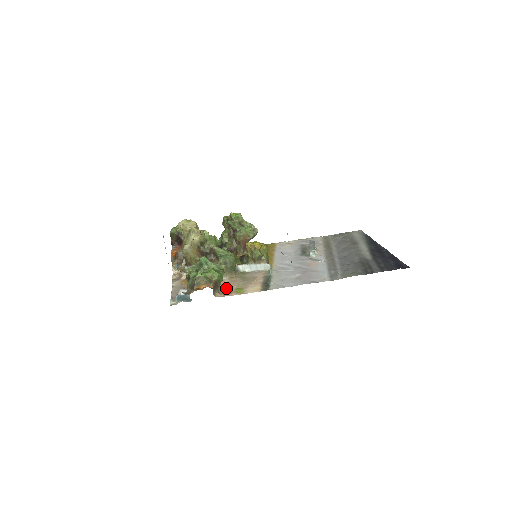
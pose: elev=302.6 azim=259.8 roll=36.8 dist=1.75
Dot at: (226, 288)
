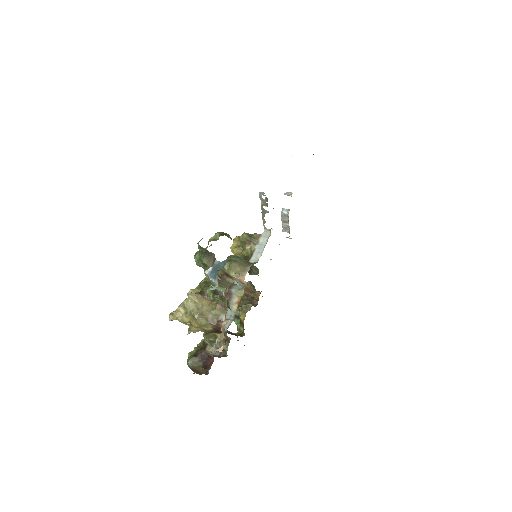
Dot at: occluded
